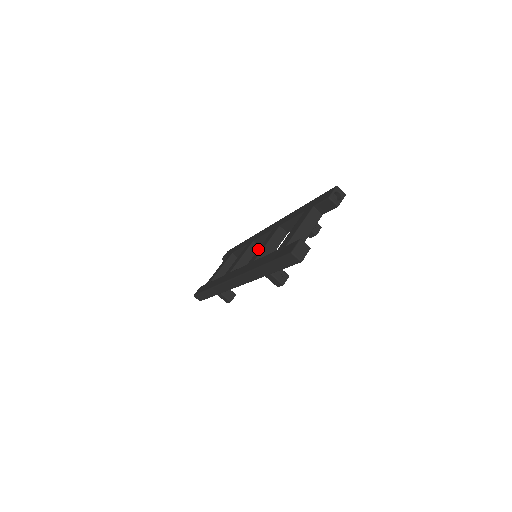
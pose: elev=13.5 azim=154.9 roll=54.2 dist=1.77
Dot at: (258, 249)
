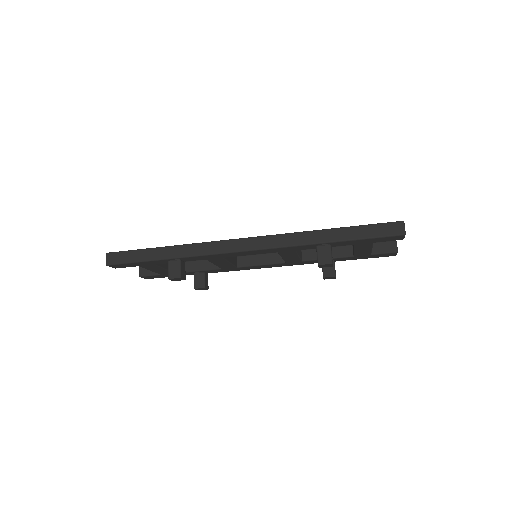
Dot at: occluded
